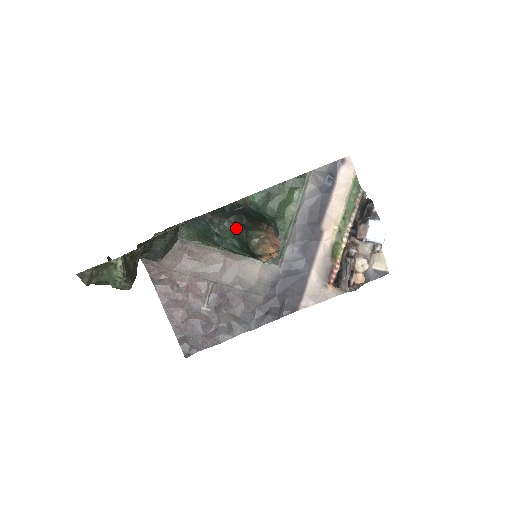
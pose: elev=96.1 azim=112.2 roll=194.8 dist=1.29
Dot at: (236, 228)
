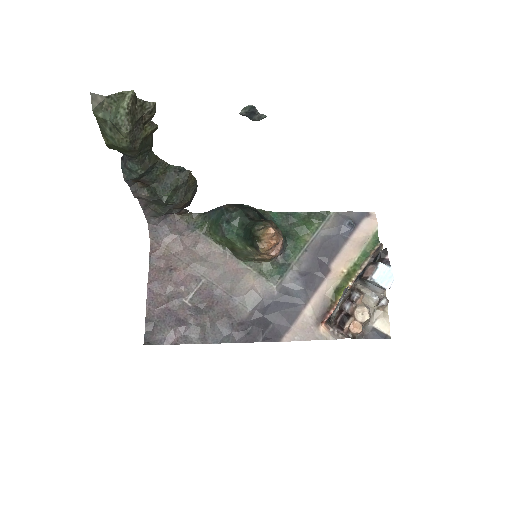
Dot at: (247, 218)
